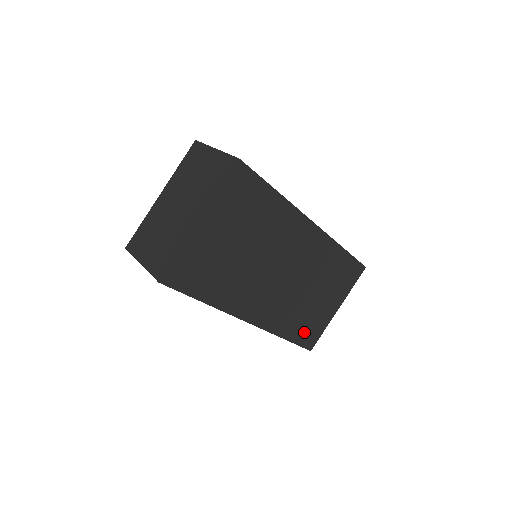
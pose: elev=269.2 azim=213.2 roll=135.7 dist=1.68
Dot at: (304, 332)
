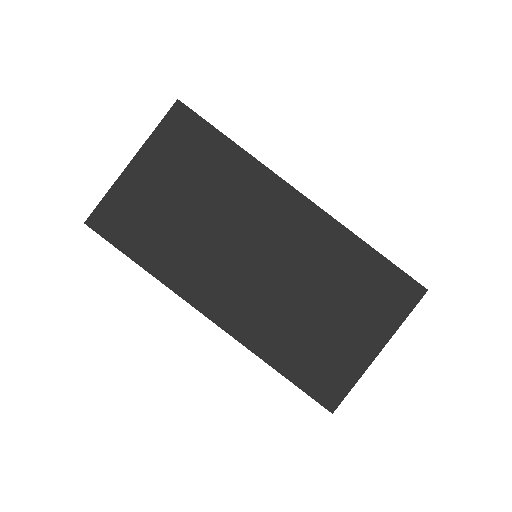
Dot at: (312, 370)
